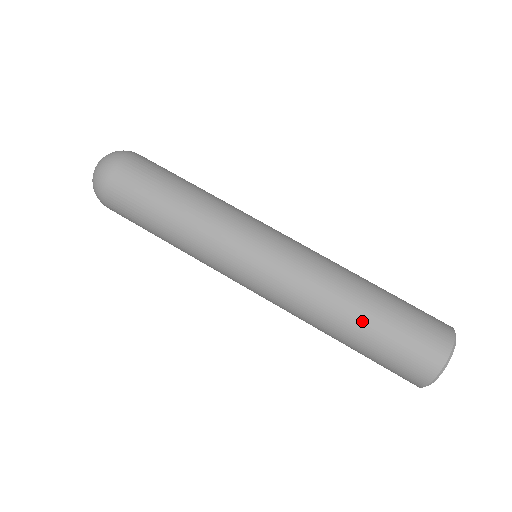
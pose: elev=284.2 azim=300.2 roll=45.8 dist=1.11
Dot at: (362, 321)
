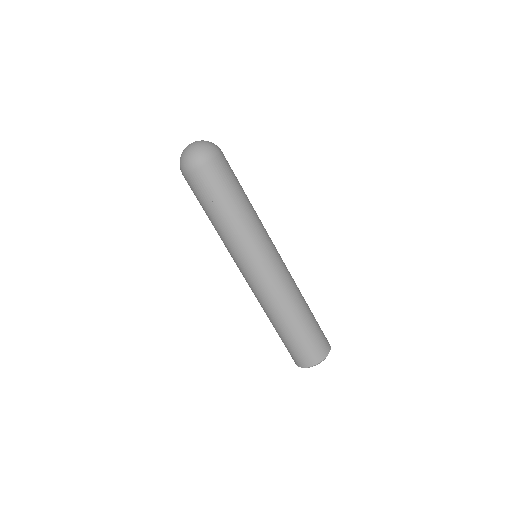
Dot at: occluded
